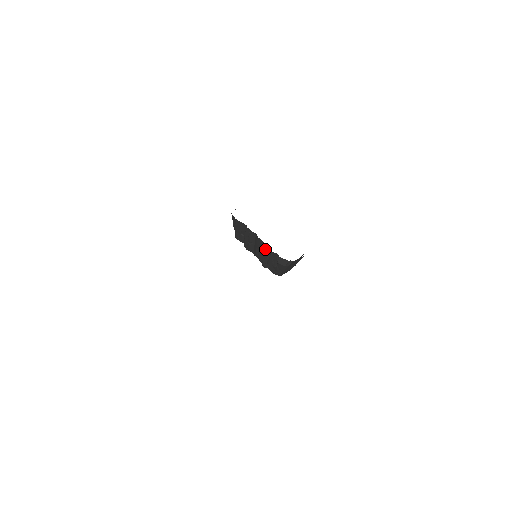
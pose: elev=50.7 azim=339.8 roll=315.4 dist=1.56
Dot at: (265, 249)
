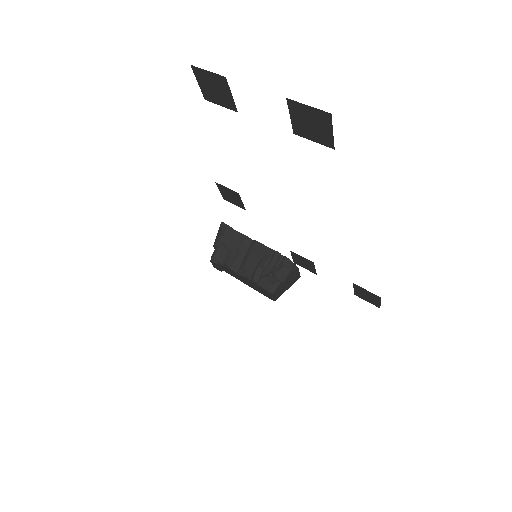
Dot at: (264, 254)
